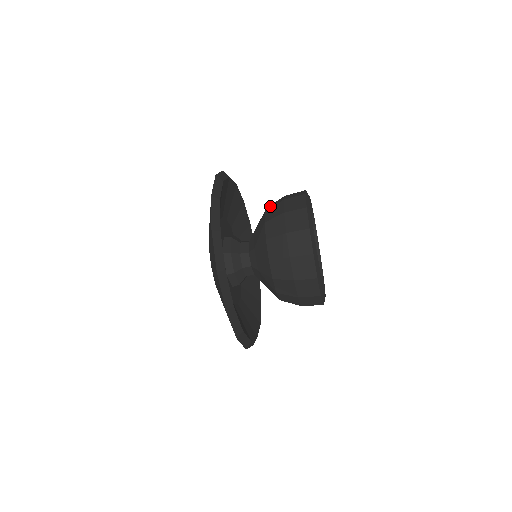
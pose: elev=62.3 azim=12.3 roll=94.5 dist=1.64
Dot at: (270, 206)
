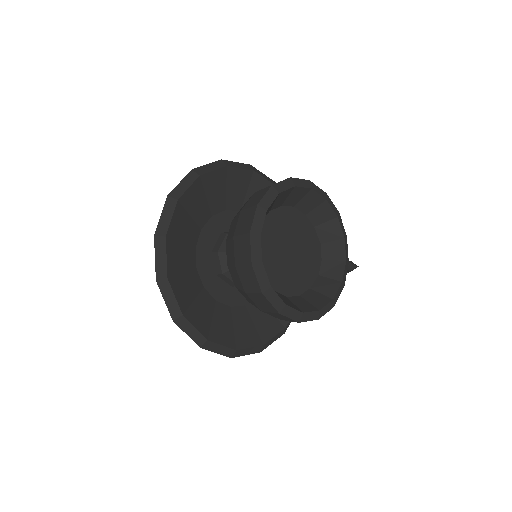
Dot at: occluded
